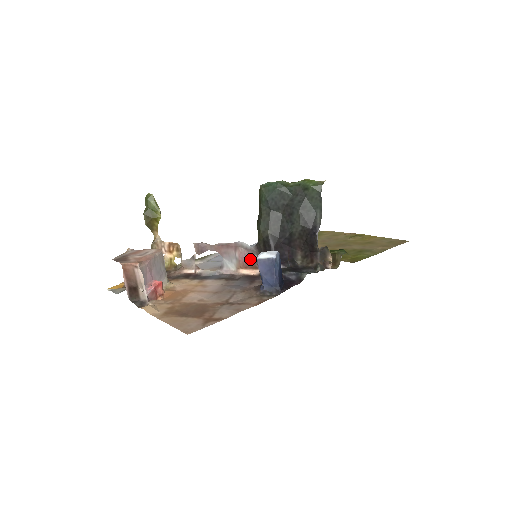
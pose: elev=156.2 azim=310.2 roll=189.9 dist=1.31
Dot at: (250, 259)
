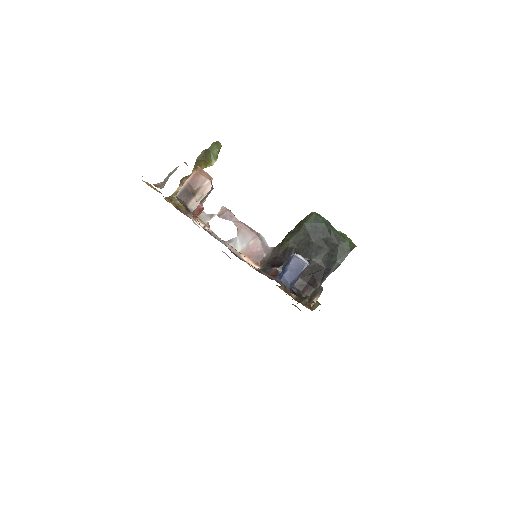
Dot at: (258, 254)
